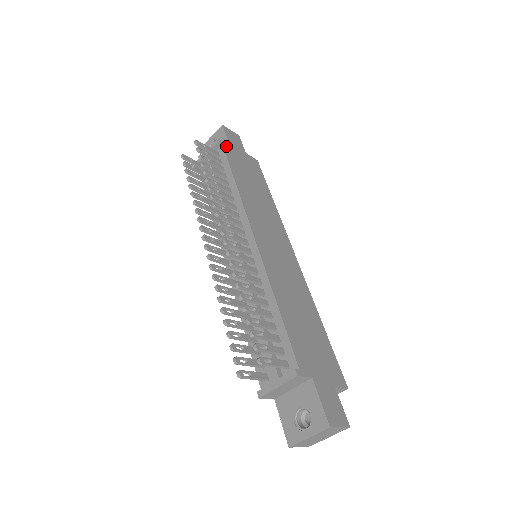
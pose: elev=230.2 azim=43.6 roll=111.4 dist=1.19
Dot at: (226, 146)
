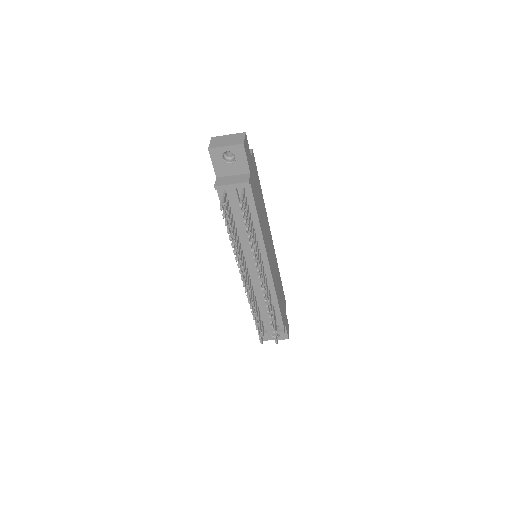
Dot at: (251, 180)
